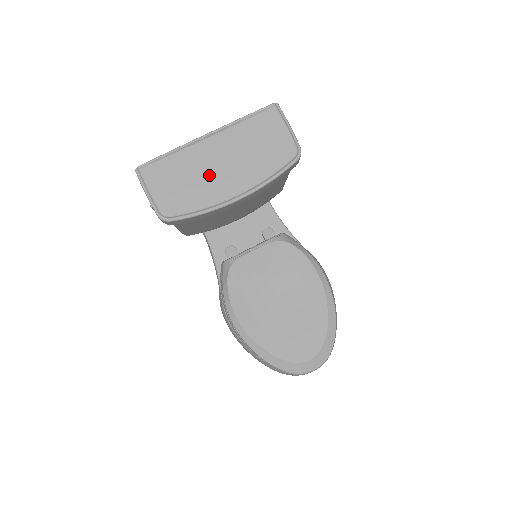
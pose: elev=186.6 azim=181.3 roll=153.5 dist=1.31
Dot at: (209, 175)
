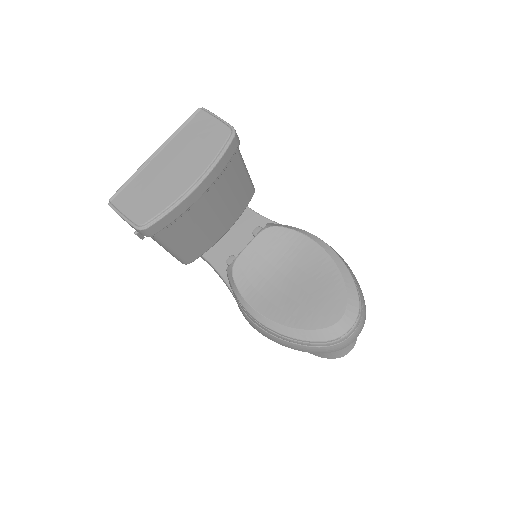
Dot at: (166, 179)
